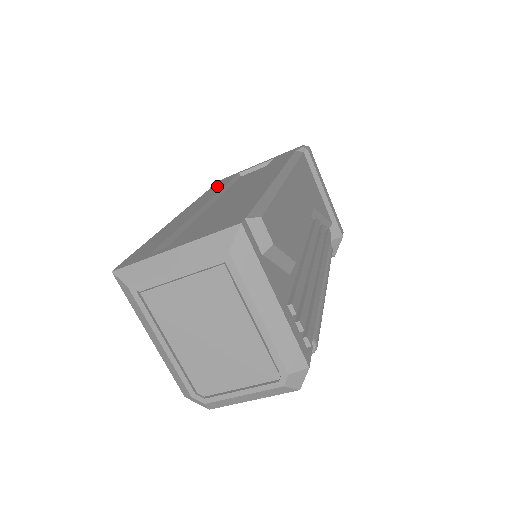
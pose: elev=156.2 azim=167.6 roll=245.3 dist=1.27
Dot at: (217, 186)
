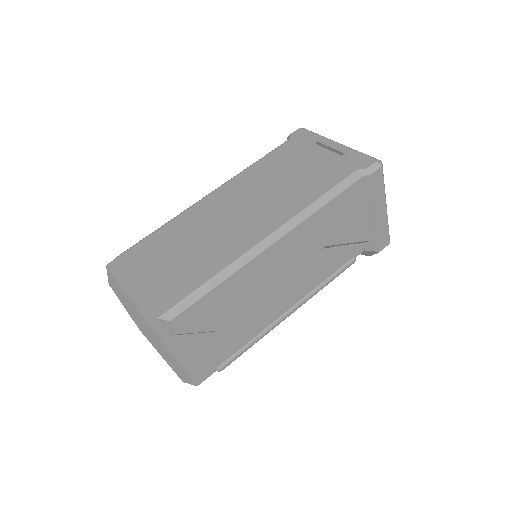
Dot at: (278, 154)
